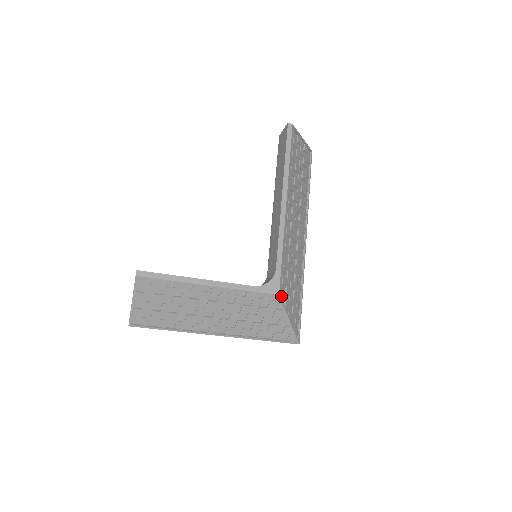
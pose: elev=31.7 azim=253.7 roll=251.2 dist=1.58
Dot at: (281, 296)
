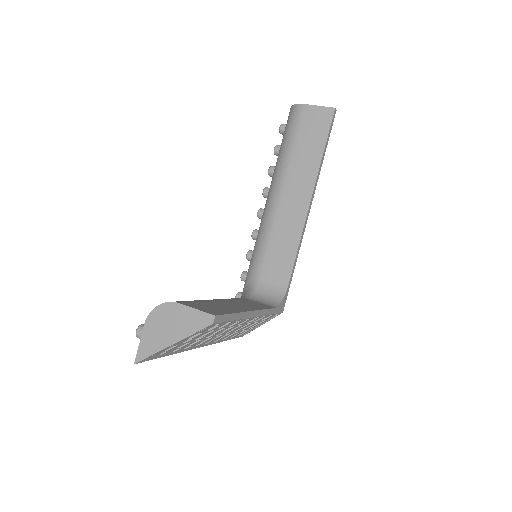
Dot at: occluded
